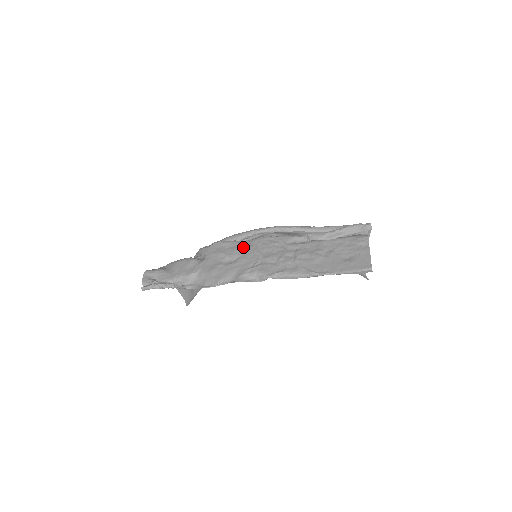
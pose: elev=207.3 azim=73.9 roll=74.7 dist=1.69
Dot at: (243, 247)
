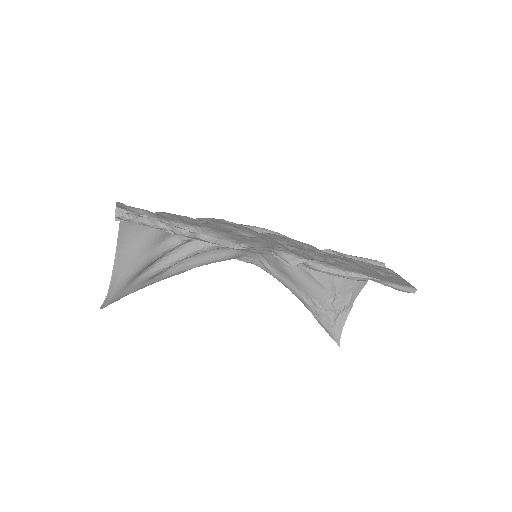
Dot at: (257, 232)
